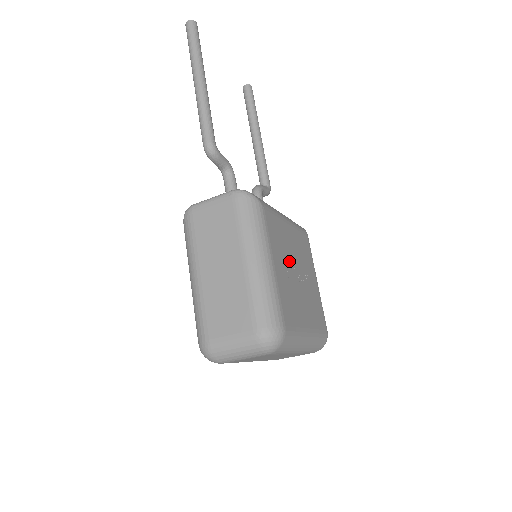
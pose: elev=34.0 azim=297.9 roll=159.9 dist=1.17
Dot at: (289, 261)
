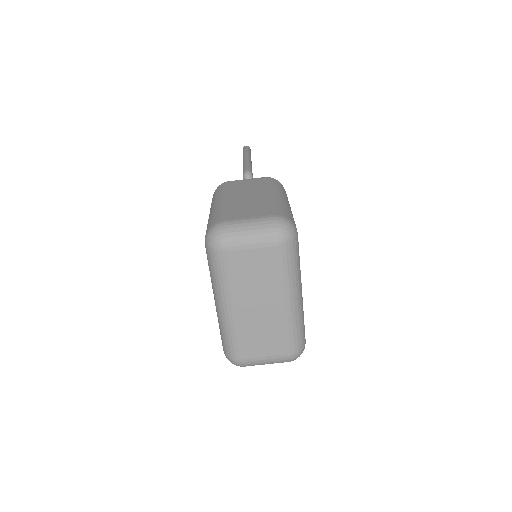
Dot at: occluded
